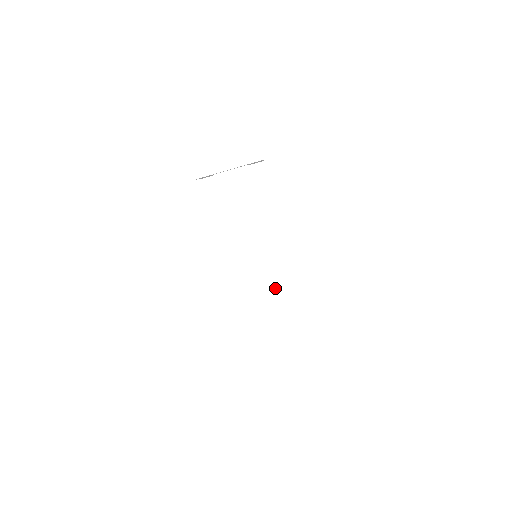
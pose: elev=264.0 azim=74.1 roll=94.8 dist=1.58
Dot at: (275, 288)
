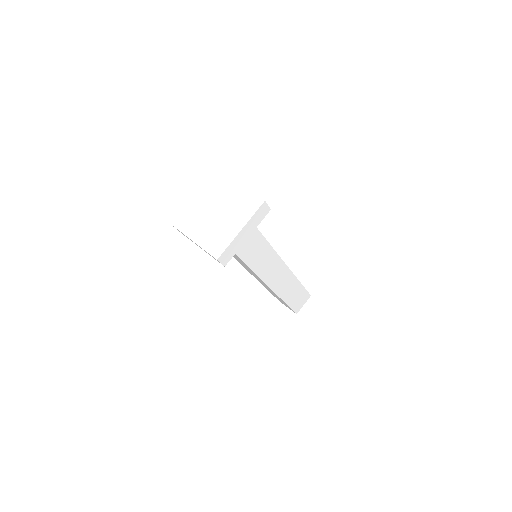
Dot at: (281, 267)
